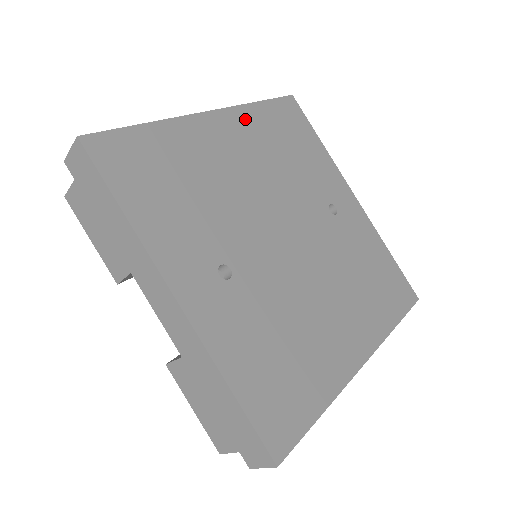
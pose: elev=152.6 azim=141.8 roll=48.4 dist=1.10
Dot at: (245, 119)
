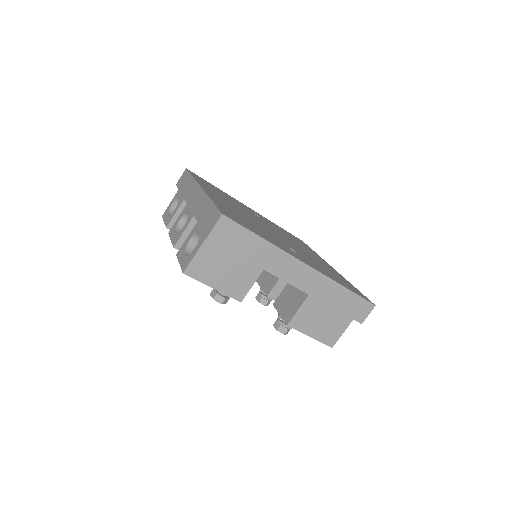
Dot at: (205, 186)
